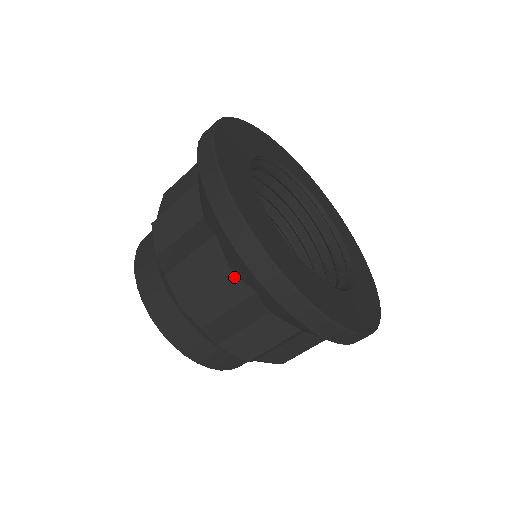
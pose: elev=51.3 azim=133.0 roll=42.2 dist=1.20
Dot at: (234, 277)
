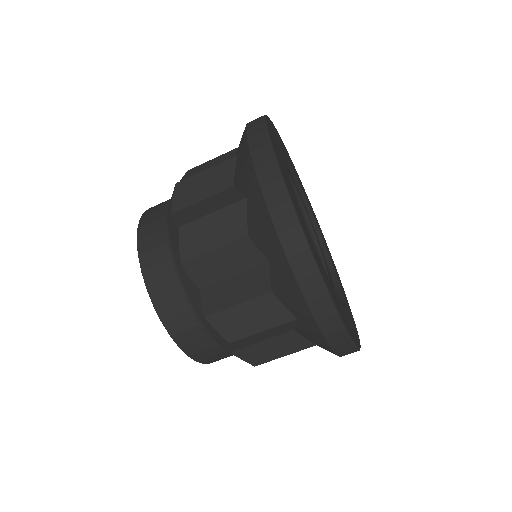
Dot at: (275, 301)
